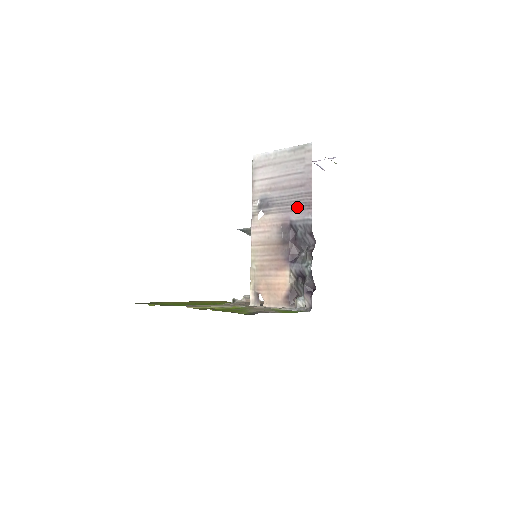
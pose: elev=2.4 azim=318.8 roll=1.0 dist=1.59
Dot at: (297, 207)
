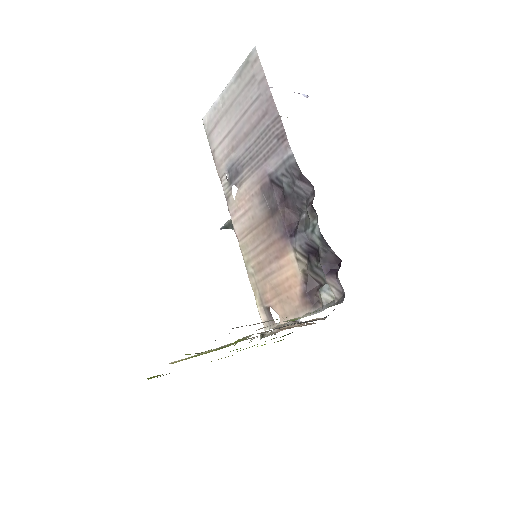
Dot at: (269, 149)
